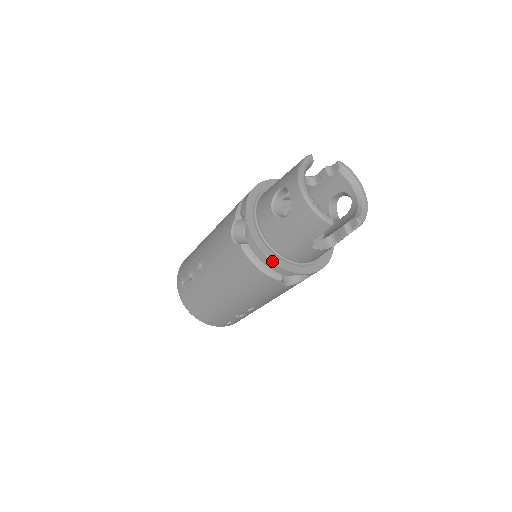
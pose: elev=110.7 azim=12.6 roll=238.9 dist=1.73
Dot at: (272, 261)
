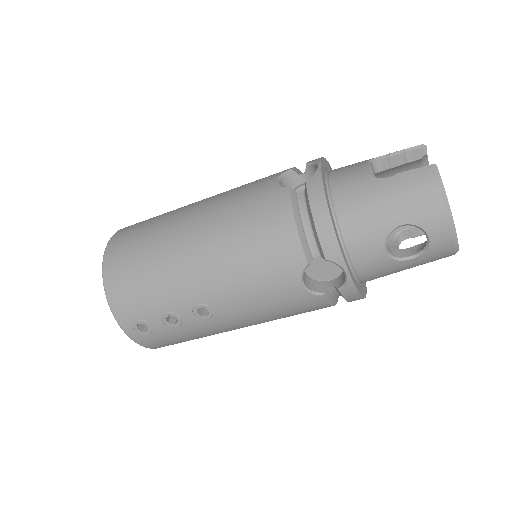
Dot at: occluded
